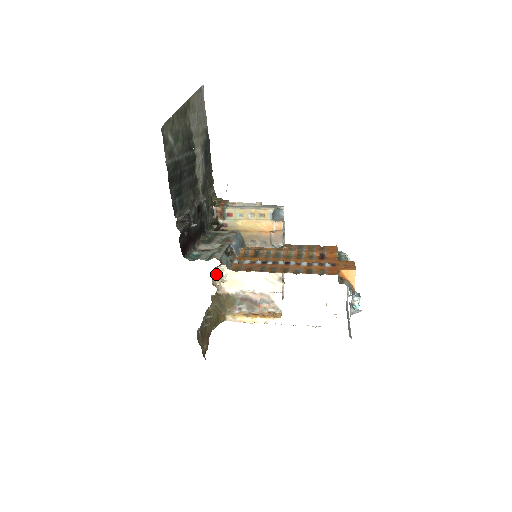
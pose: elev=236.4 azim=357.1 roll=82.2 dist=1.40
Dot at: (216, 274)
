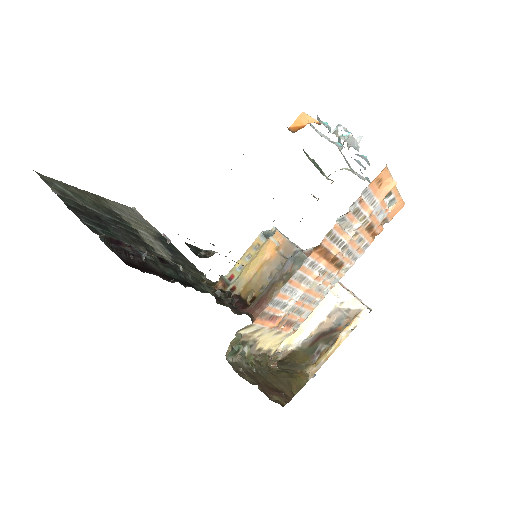
Dot at: occluded
